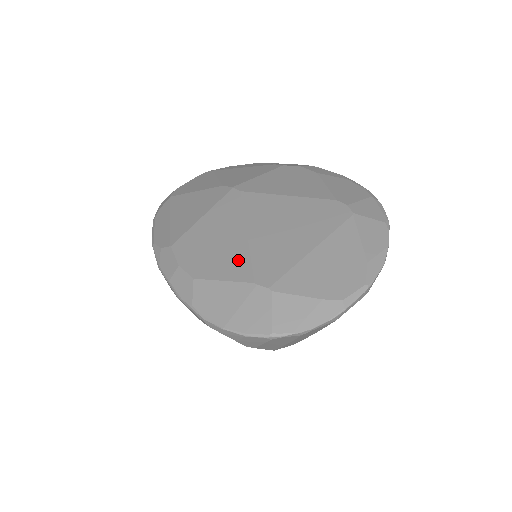
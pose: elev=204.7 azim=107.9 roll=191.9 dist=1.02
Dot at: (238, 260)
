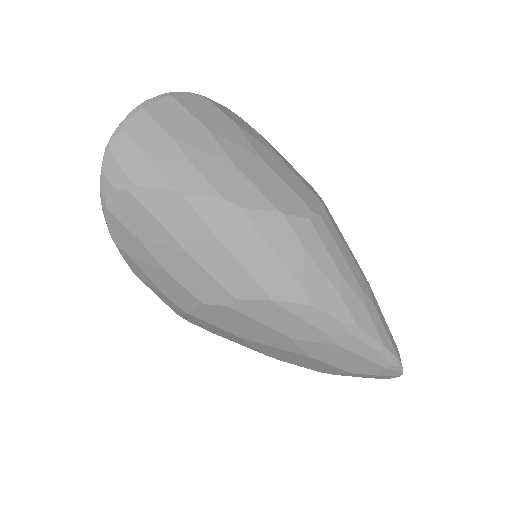
Dot at: occluded
